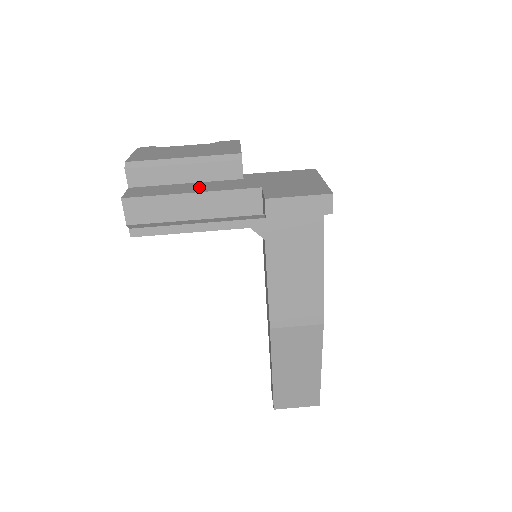
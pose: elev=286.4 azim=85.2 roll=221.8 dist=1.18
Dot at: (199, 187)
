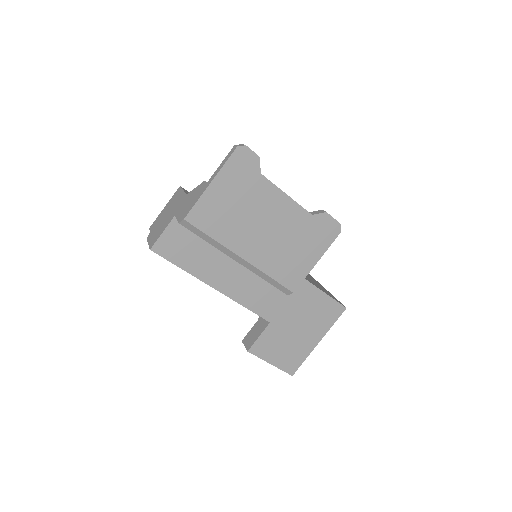
Dot at: (231, 278)
